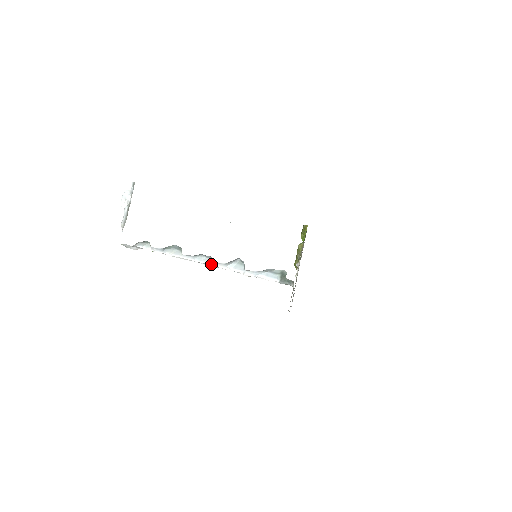
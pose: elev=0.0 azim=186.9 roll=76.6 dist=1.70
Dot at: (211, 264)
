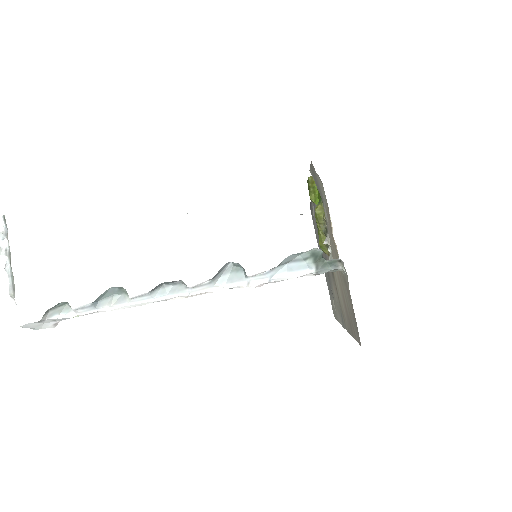
Dot at: (186, 293)
